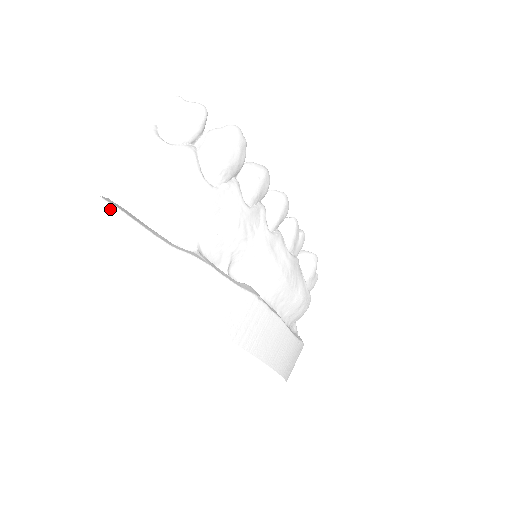
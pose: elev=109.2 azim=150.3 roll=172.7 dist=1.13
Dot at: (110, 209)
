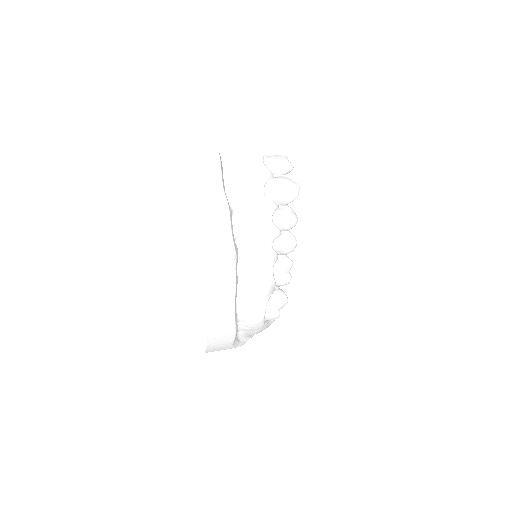
Dot at: (217, 156)
